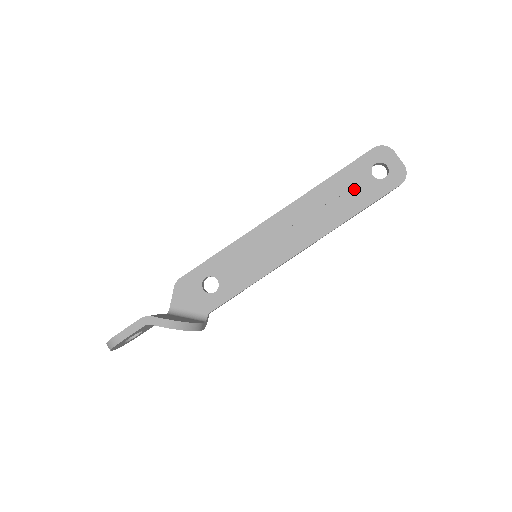
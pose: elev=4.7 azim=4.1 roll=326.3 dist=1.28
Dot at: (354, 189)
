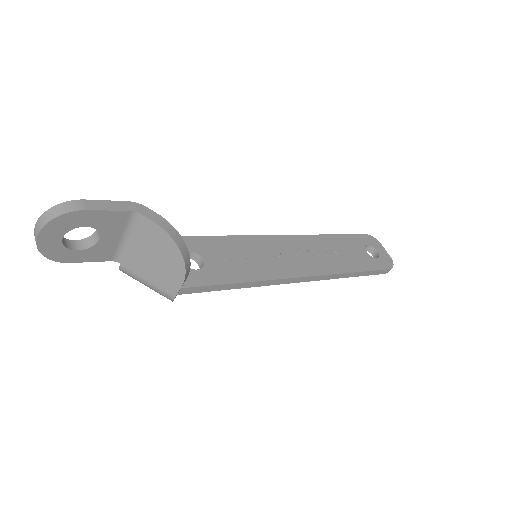
Dot at: (352, 253)
